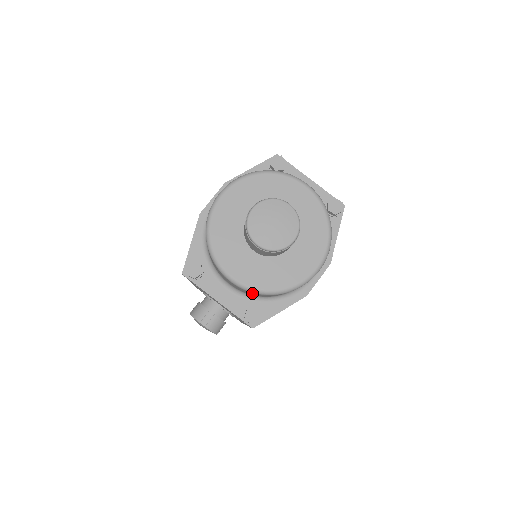
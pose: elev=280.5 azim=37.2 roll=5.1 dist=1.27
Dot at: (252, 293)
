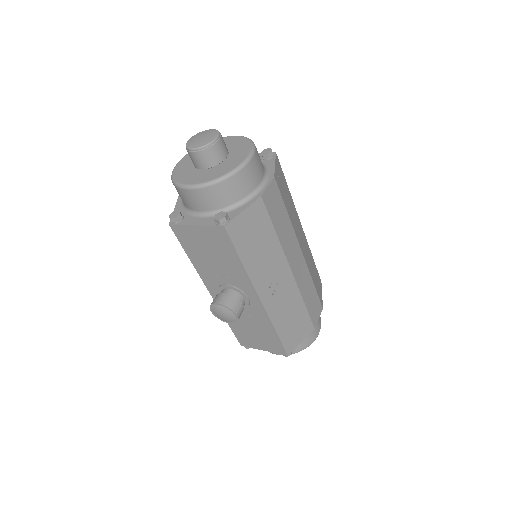
Dot at: (209, 193)
